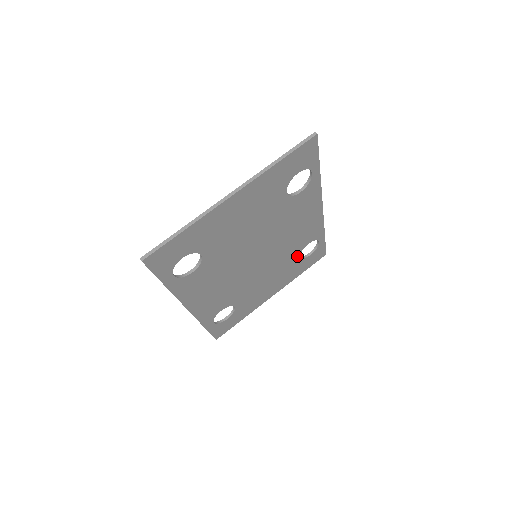
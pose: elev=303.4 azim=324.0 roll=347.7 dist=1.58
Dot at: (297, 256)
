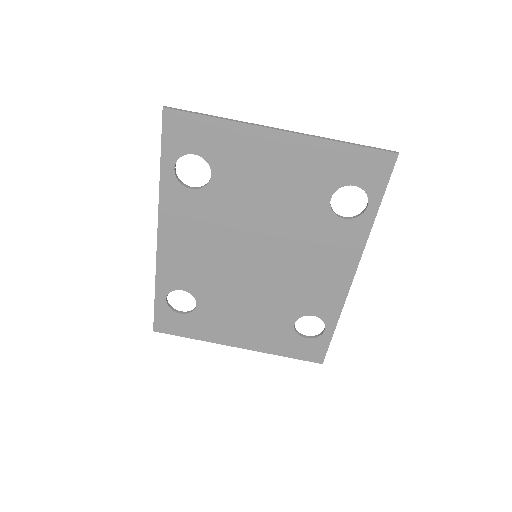
Dot at: (293, 319)
